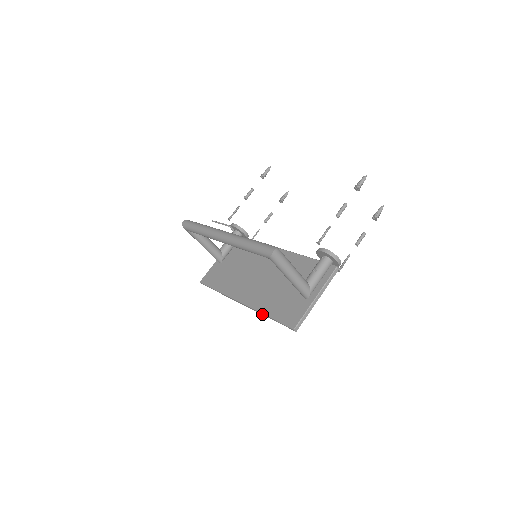
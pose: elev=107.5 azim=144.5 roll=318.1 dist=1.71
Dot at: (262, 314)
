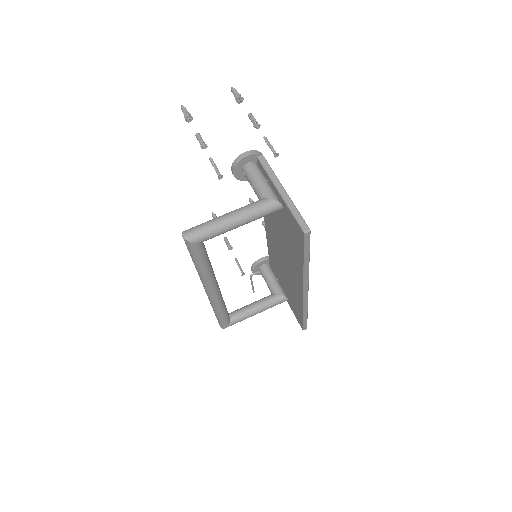
Dot at: (307, 270)
